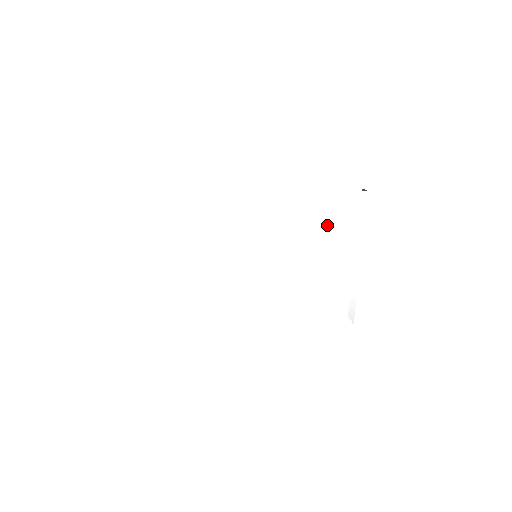
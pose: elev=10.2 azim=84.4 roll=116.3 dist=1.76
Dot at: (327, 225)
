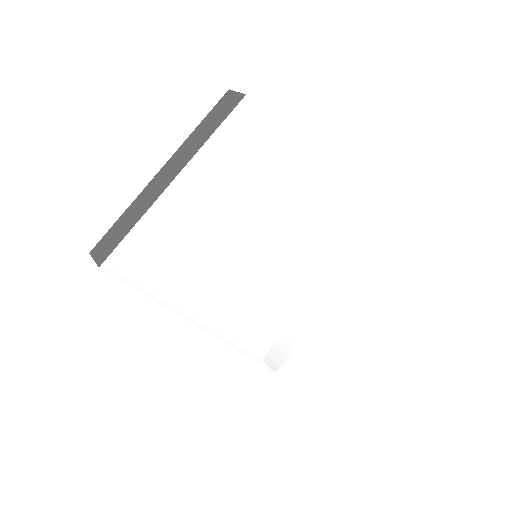
Dot at: (329, 267)
